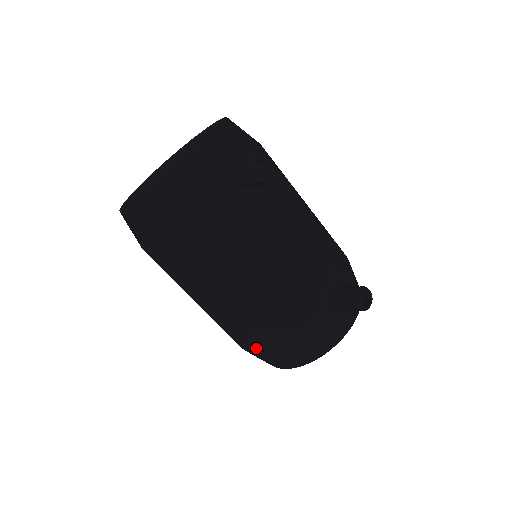
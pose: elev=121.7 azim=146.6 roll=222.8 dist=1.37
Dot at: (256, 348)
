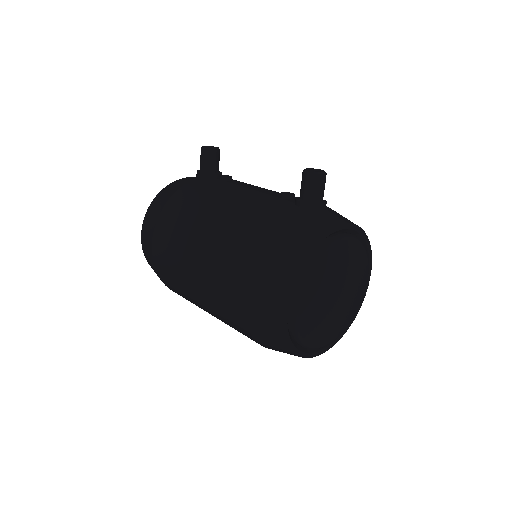
Dot at: (241, 278)
